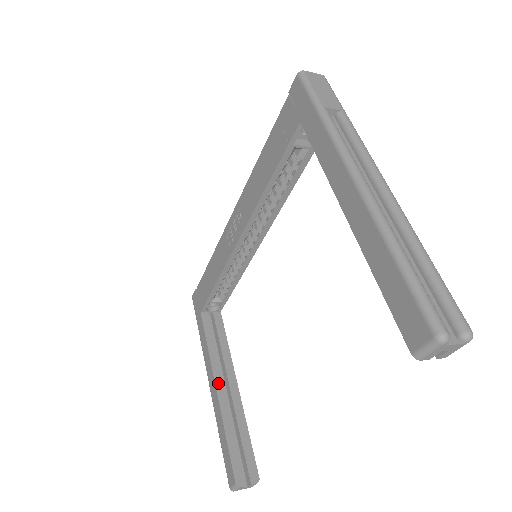
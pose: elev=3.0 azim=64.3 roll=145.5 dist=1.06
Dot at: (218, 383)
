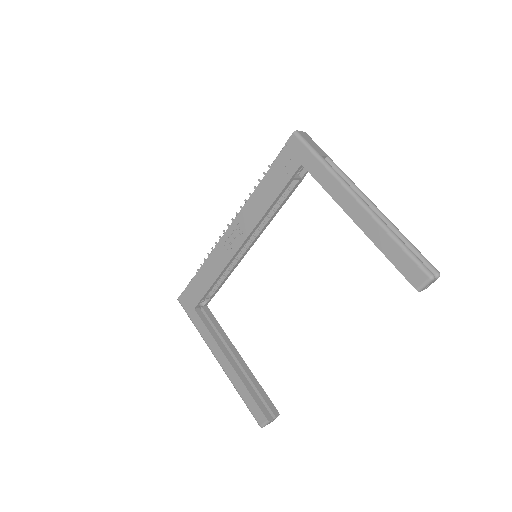
Dot at: (228, 357)
